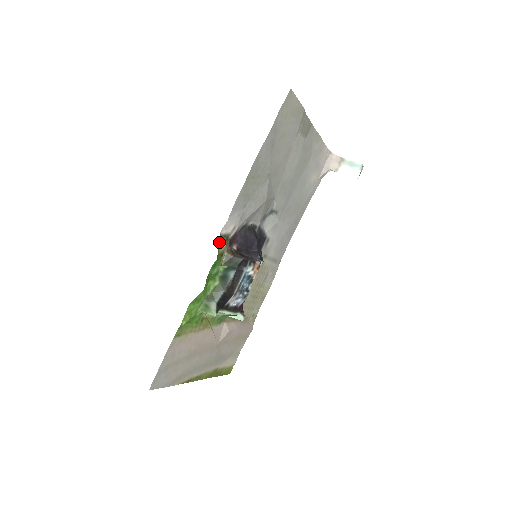
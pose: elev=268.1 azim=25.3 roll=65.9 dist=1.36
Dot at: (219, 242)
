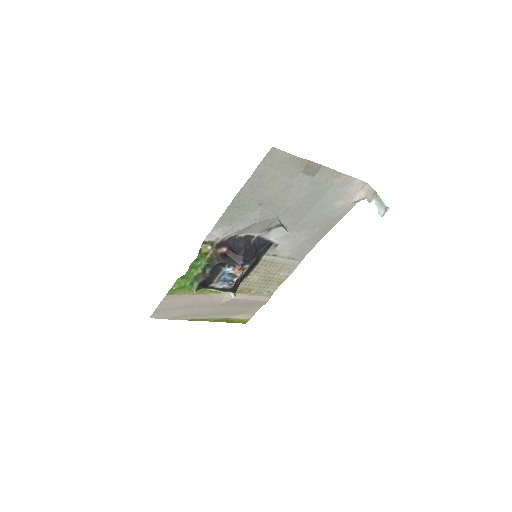
Dot at: (202, 246)
